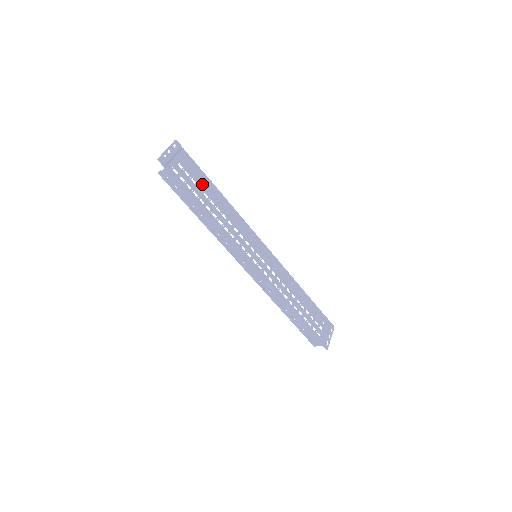
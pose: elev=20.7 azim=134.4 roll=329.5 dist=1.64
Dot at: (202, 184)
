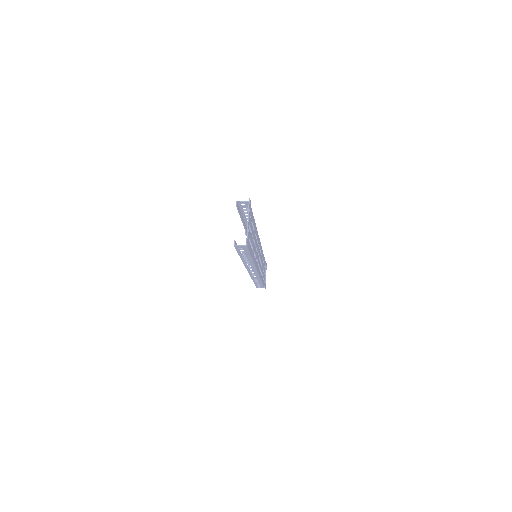
Dot at: (252, 228)
